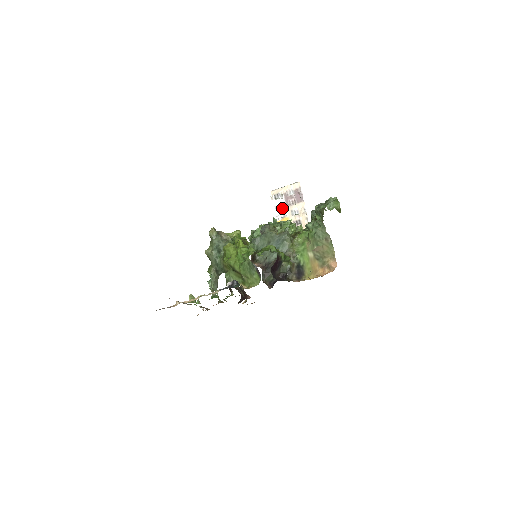
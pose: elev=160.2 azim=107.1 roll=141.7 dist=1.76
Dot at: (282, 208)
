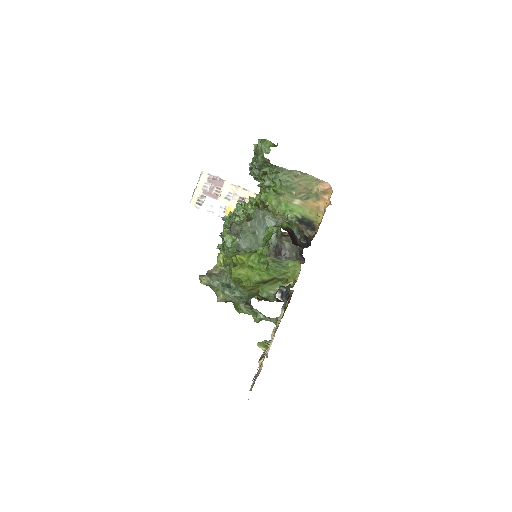
Dot at: (215, 205)
